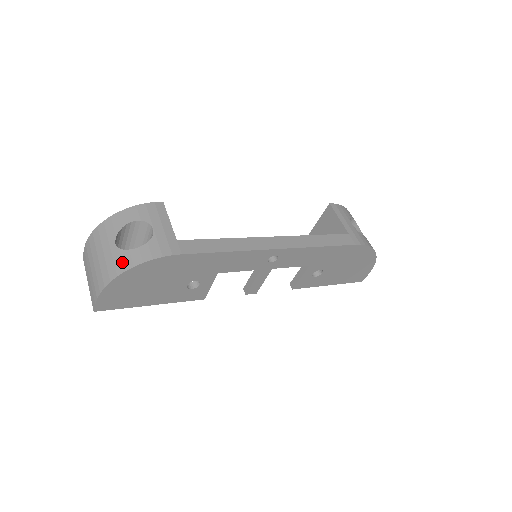
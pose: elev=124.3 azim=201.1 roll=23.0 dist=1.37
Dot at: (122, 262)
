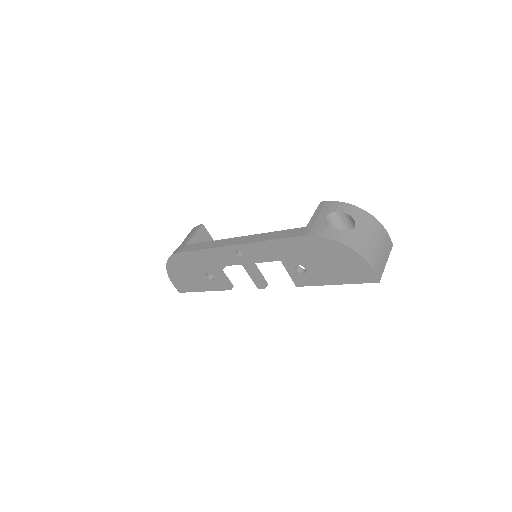
Dot at: occluded
